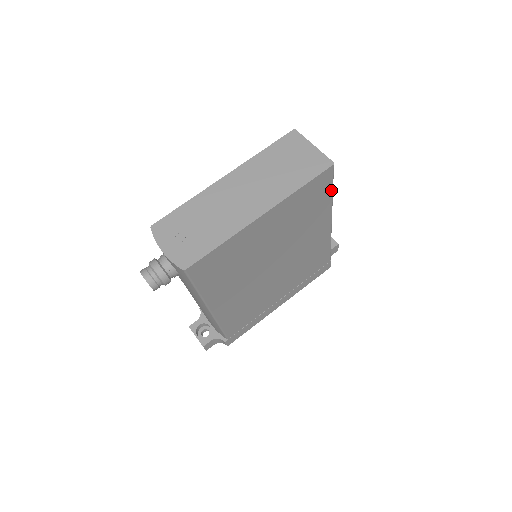
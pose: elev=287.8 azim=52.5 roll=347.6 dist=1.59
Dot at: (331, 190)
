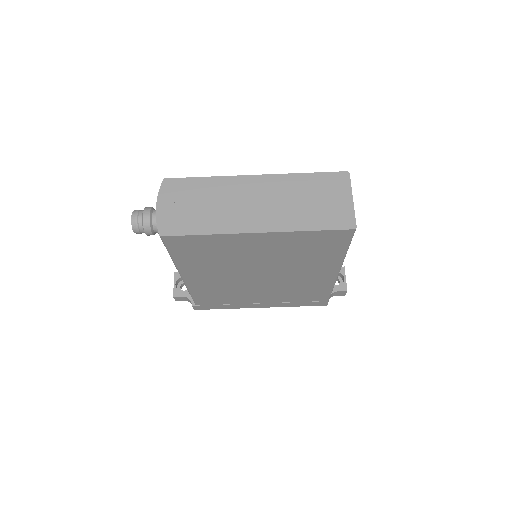
Dot at: (346, 248)
